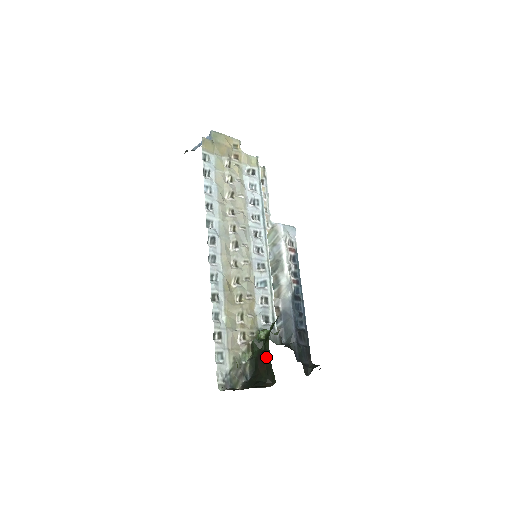
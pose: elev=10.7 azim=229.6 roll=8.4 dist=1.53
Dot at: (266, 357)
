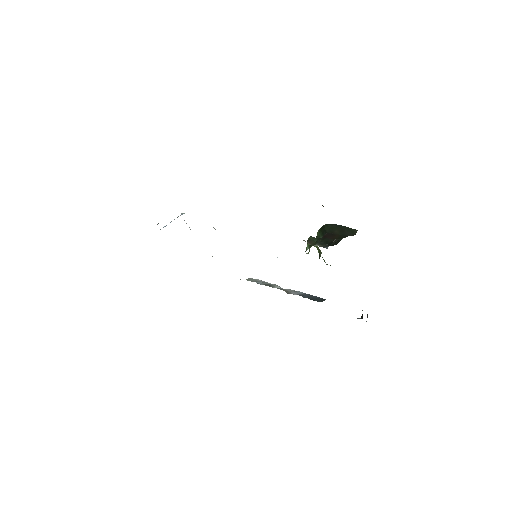
Dot at: (333, 229)
